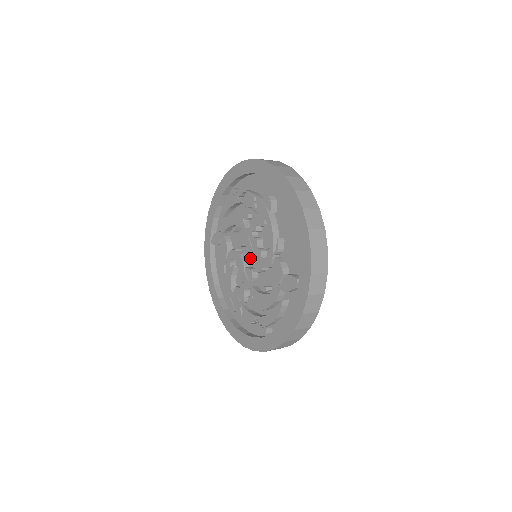
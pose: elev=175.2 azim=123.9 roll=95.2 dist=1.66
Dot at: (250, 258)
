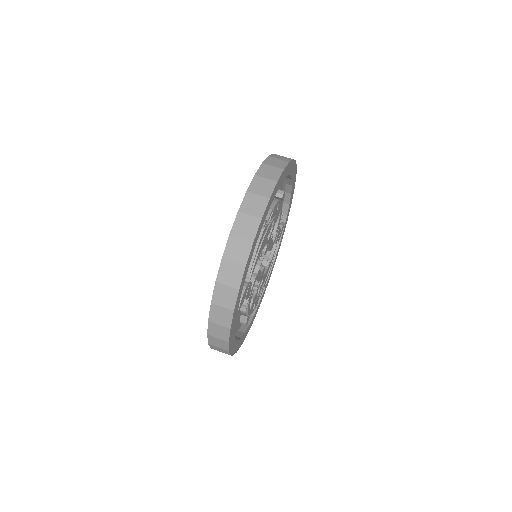
Dot at: occluded
